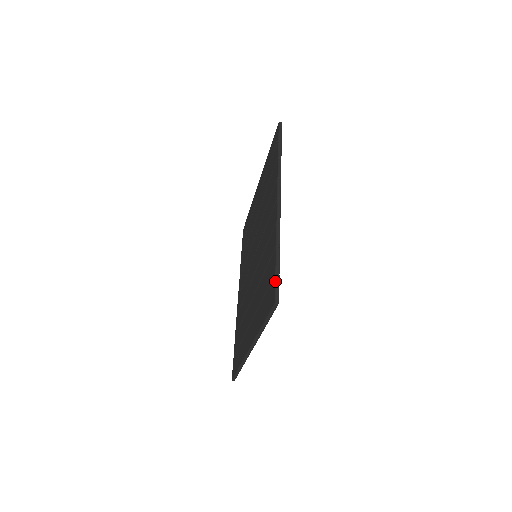
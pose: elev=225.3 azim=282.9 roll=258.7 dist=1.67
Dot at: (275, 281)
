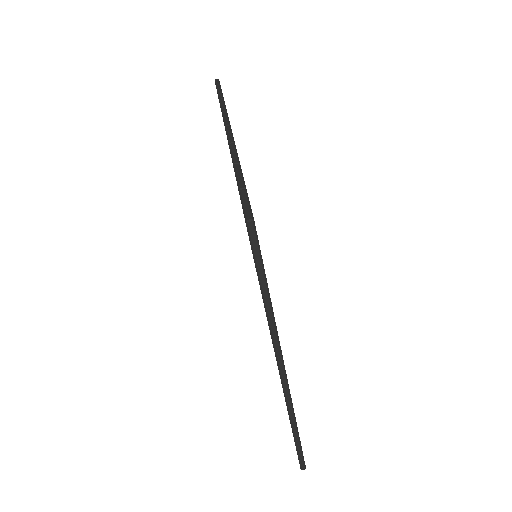
Dot at: occluded
